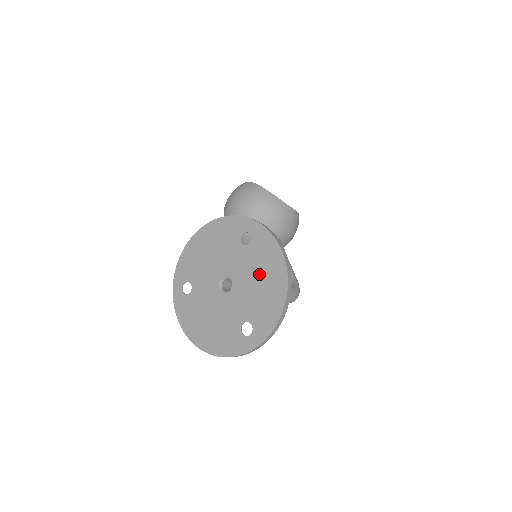
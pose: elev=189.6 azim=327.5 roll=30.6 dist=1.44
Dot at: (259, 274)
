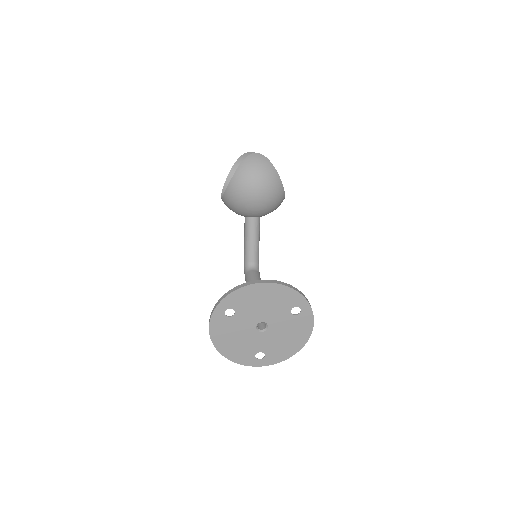
Dot at: (289, 334)
